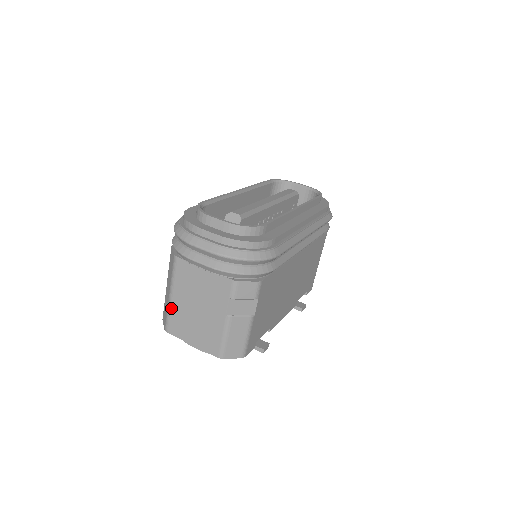
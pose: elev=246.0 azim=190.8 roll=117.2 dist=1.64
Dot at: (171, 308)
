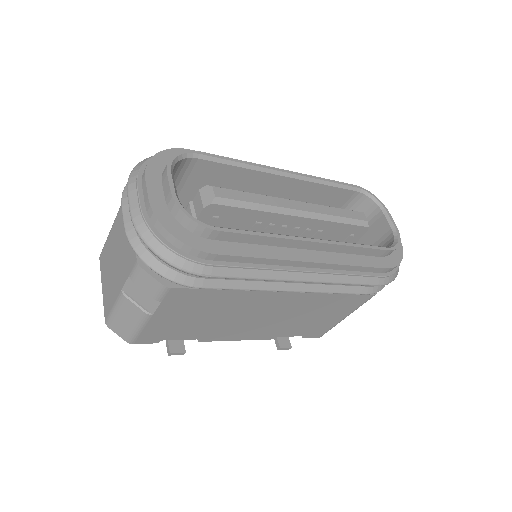
Dot at: (108, 238)
